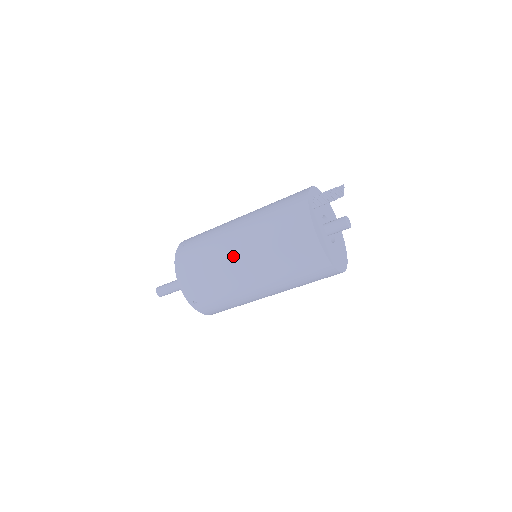
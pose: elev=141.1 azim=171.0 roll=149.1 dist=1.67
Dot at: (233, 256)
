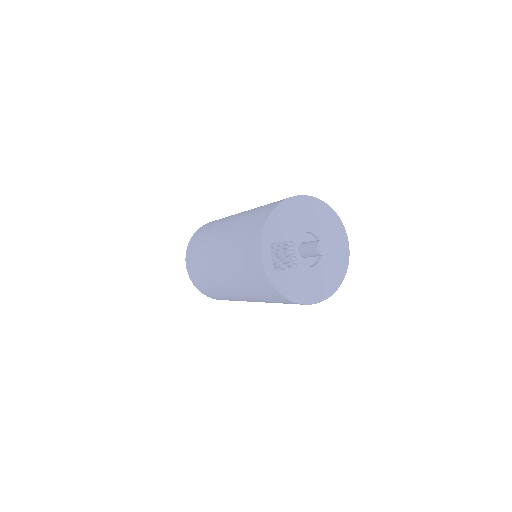
Dot at: (233, 295)
